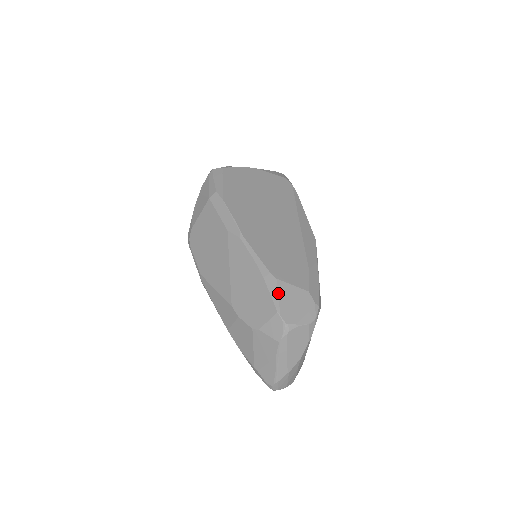
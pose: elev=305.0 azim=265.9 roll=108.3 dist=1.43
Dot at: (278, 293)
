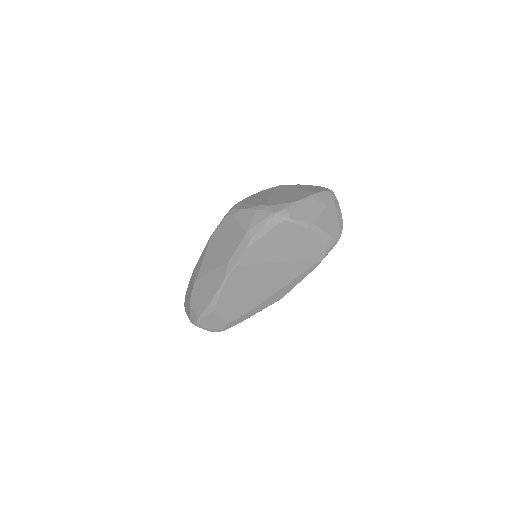
Dot at: (208, 314)
